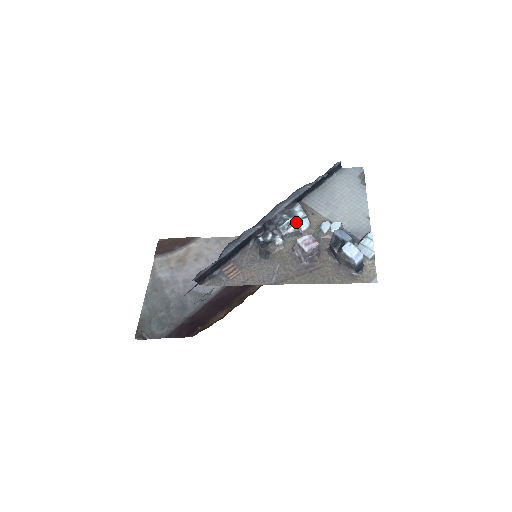
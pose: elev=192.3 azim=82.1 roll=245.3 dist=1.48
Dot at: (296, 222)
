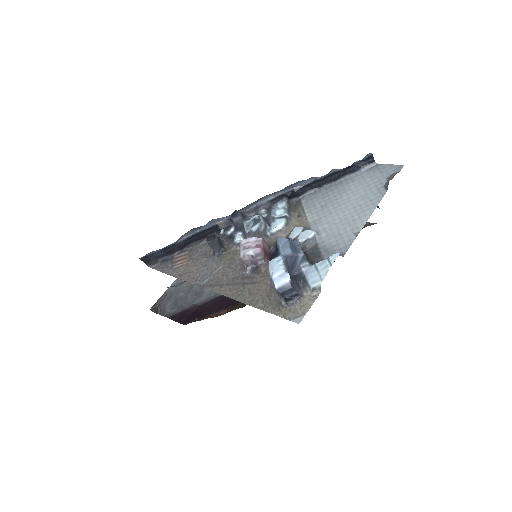
Dot at: (267, 220)
